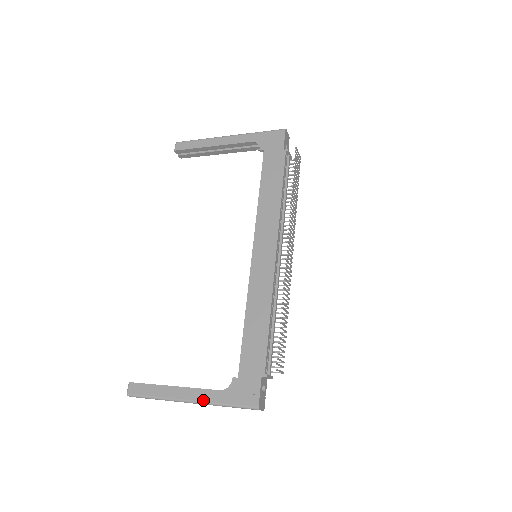
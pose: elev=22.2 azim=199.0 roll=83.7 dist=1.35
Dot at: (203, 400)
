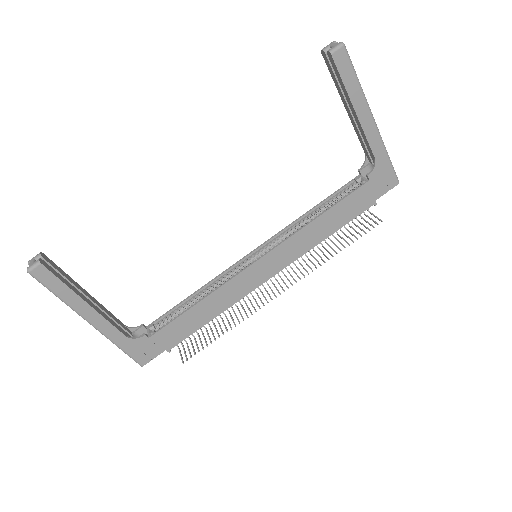
Dot at: (105, 333)
